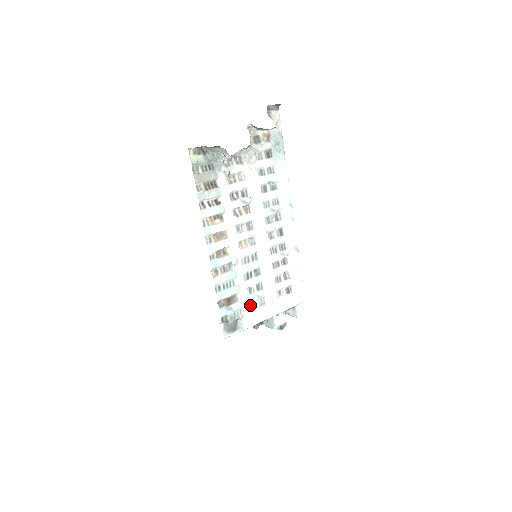
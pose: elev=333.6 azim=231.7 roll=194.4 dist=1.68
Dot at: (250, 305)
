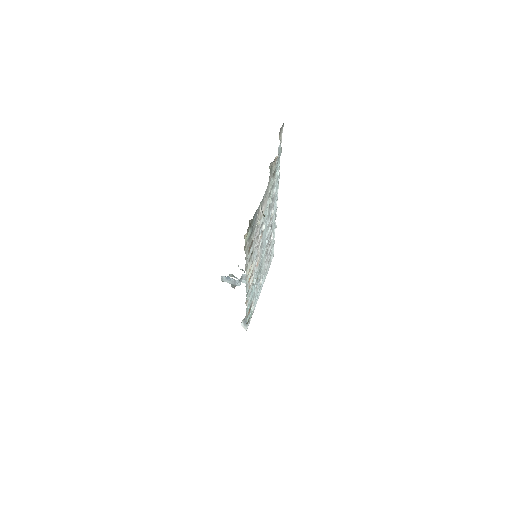
Dot at: occluded
